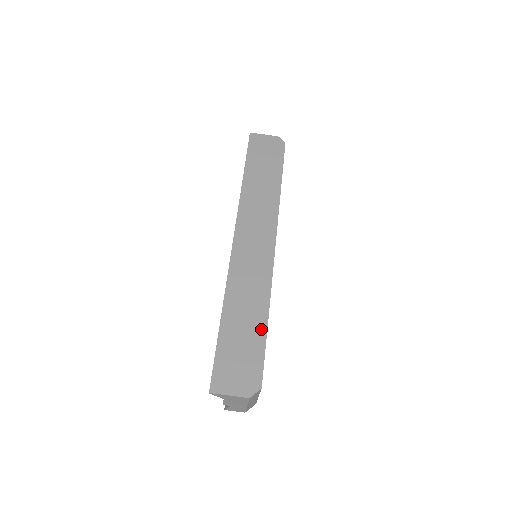
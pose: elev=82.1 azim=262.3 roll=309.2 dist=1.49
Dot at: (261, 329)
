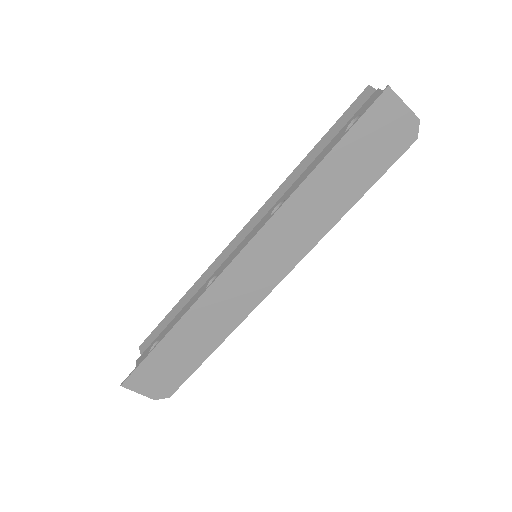
Dot at: (201, 357)
